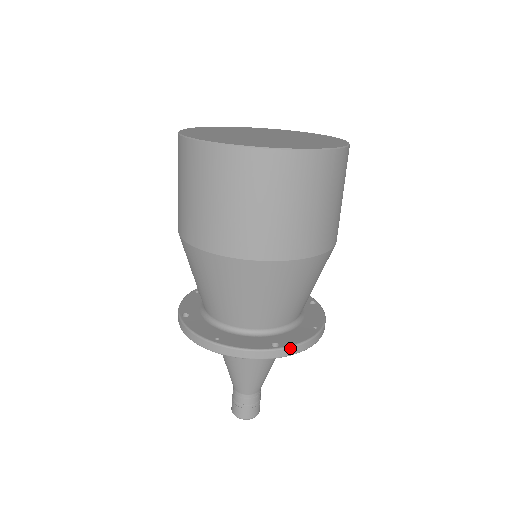
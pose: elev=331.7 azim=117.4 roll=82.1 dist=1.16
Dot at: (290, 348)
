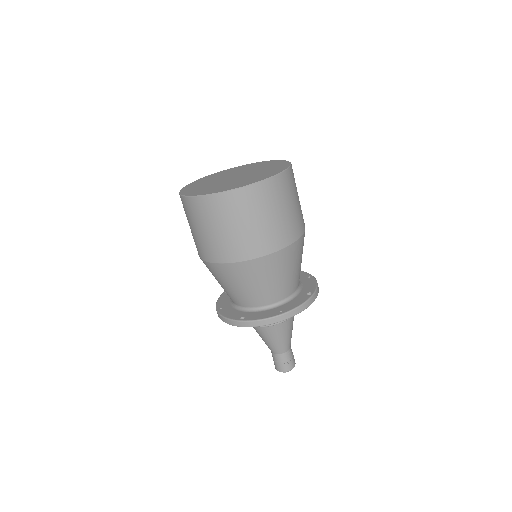
Dot at: (248, 322)
